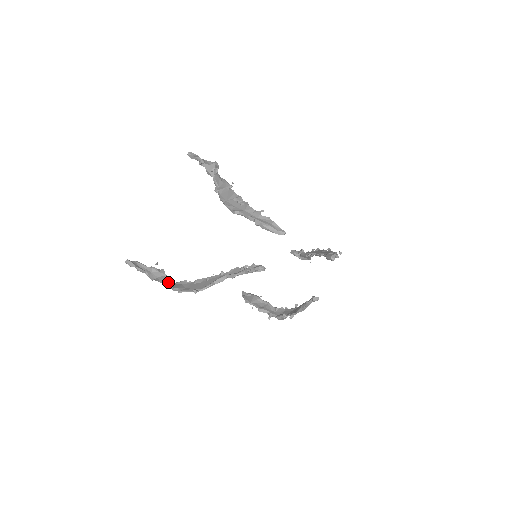
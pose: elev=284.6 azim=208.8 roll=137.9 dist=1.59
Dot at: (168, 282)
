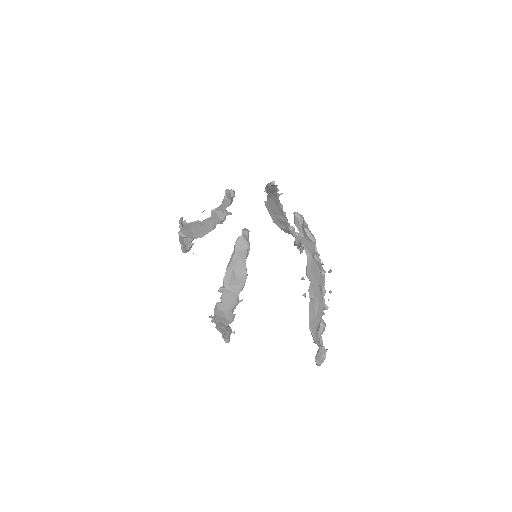
Dot at: occluded
